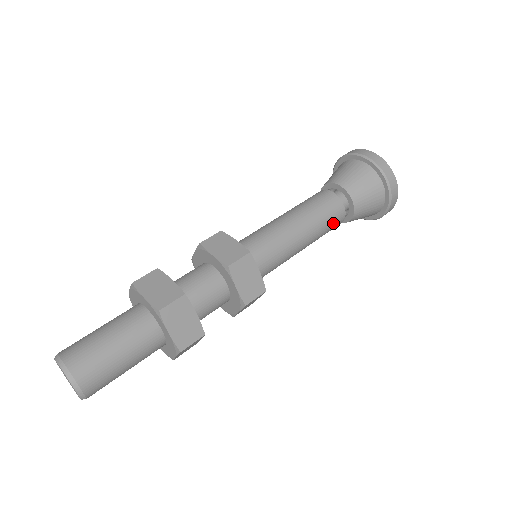
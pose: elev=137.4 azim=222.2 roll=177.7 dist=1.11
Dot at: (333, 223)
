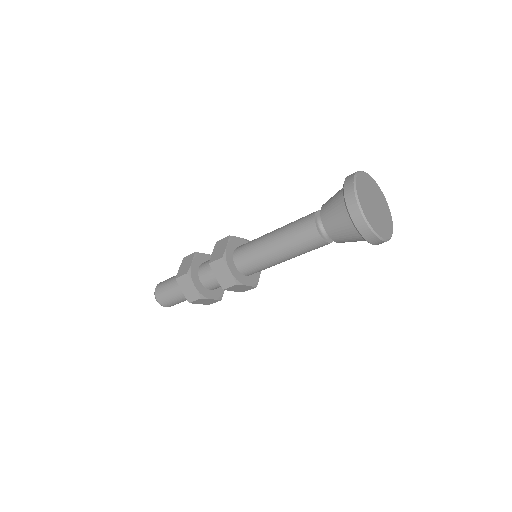
Dot at: (319, 247)
